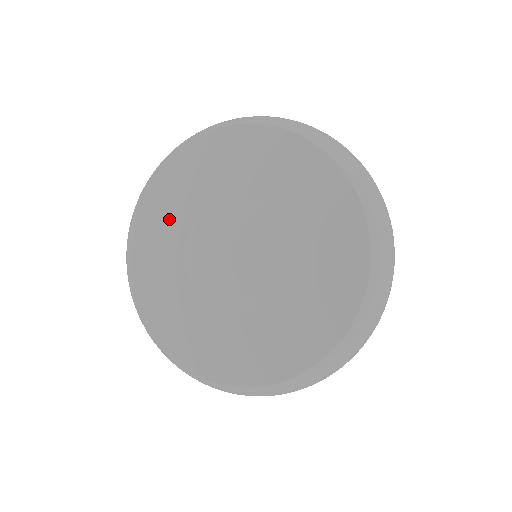
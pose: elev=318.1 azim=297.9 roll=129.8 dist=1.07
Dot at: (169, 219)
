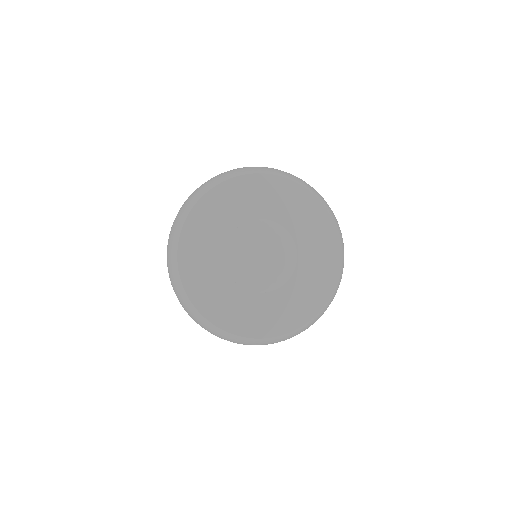
Dot at: (207, 265)
